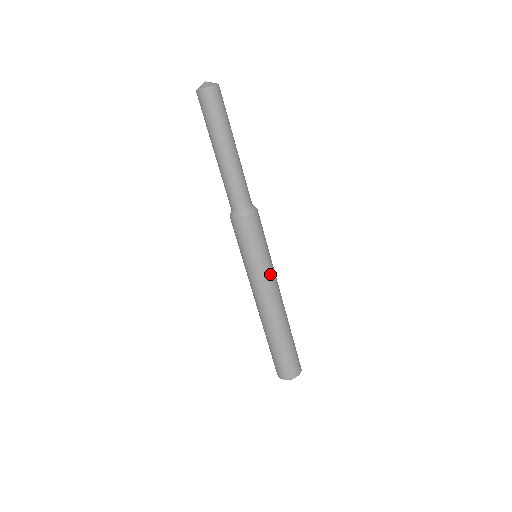
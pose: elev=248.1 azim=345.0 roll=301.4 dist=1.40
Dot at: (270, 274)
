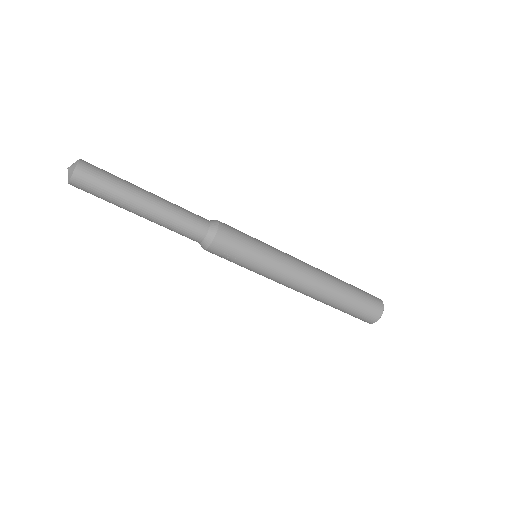
Dot at: (282, 256)
